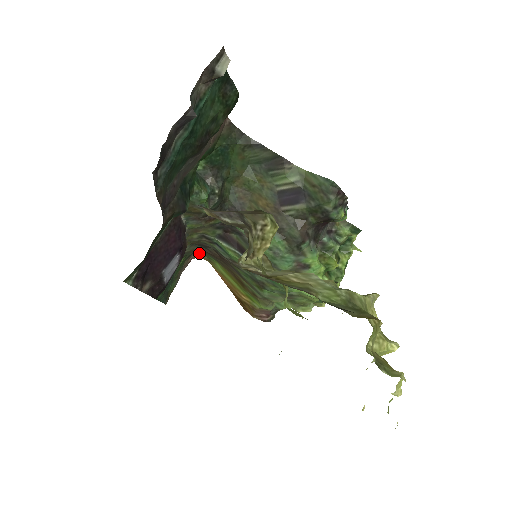
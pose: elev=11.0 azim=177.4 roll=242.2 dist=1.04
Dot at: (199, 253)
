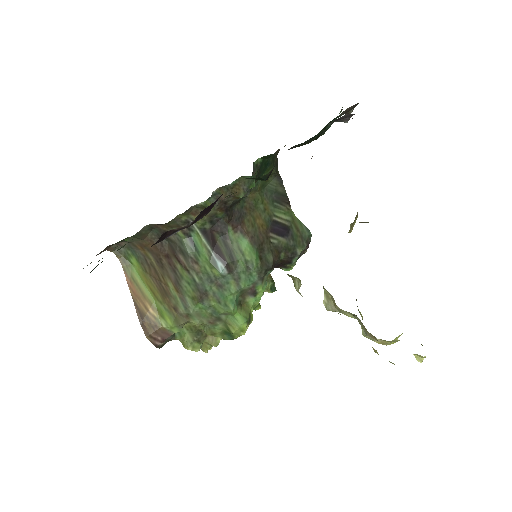
Dot at: (117, 248)
